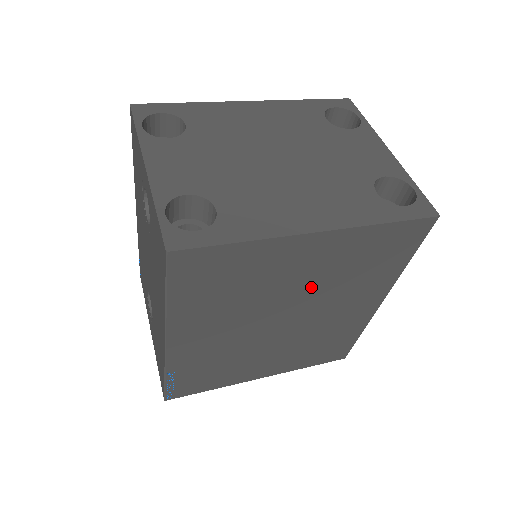
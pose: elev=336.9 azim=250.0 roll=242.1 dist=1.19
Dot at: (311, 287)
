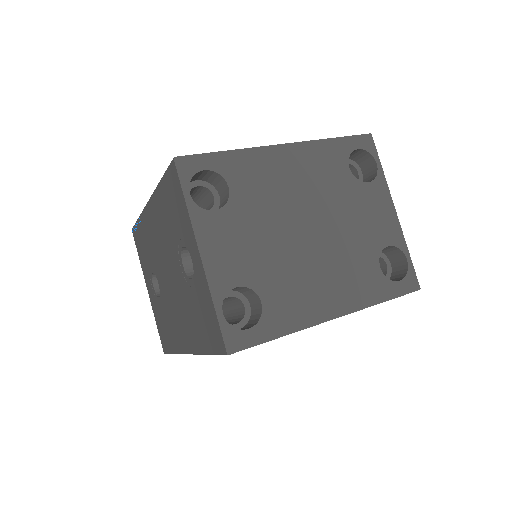
Dot at: occluded
